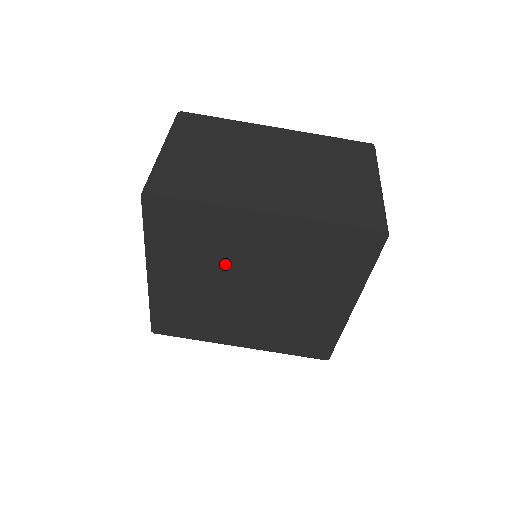
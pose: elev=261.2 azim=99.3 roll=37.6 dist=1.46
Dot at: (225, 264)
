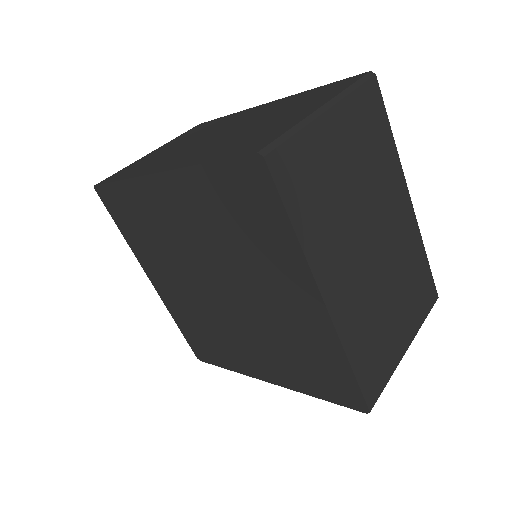
Dot at: (232, 262)
